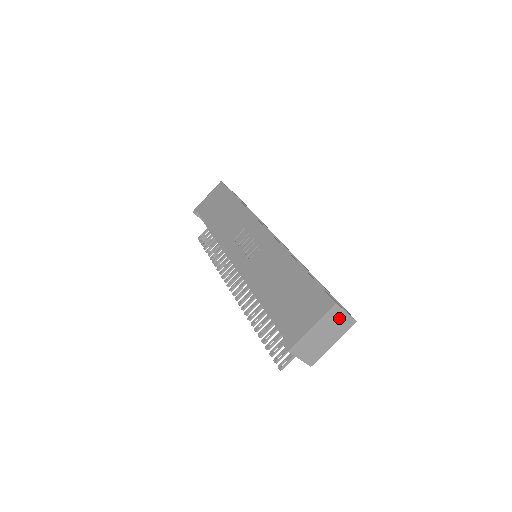
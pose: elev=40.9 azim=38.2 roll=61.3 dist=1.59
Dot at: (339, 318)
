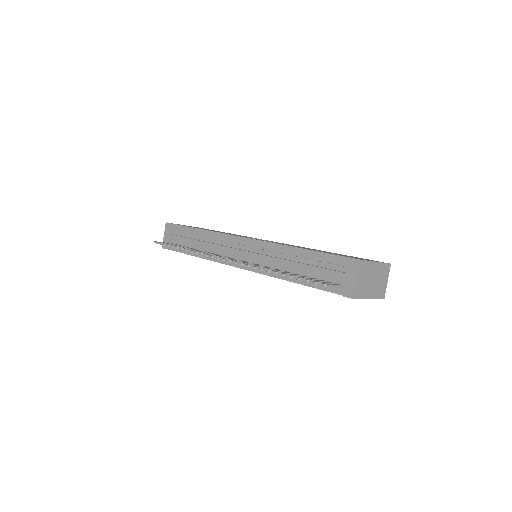
Dot at: (384, 279)
